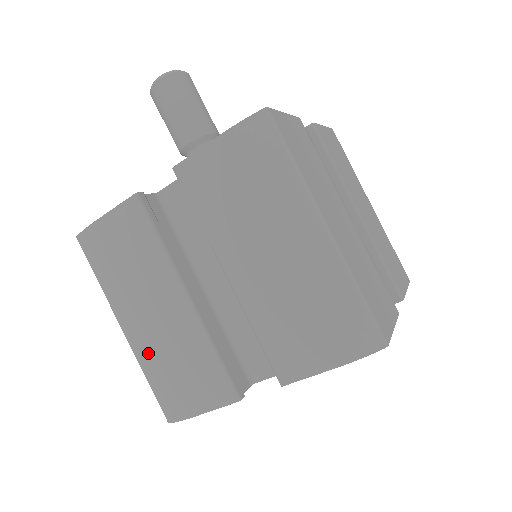
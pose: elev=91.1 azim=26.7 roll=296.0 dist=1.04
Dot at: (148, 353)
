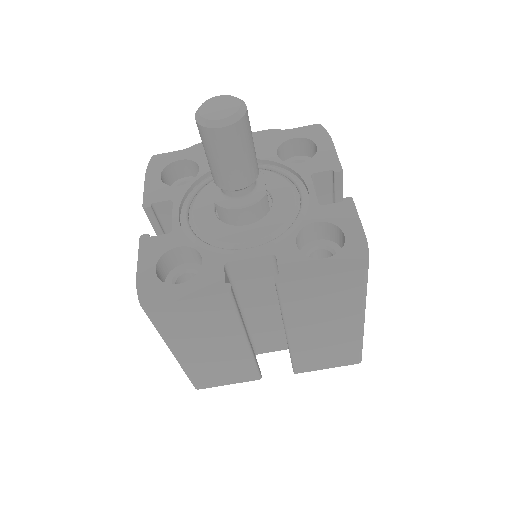
Dot at: occluded
